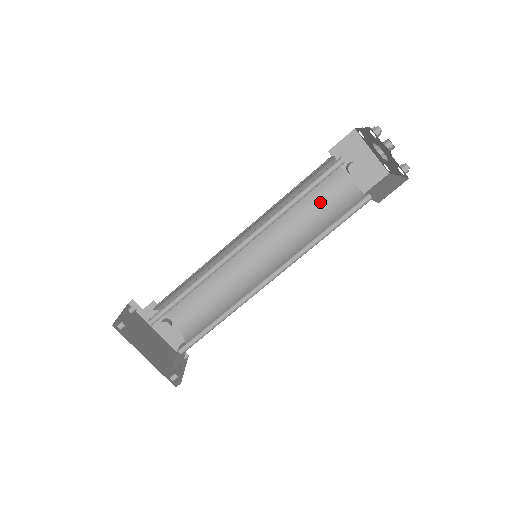
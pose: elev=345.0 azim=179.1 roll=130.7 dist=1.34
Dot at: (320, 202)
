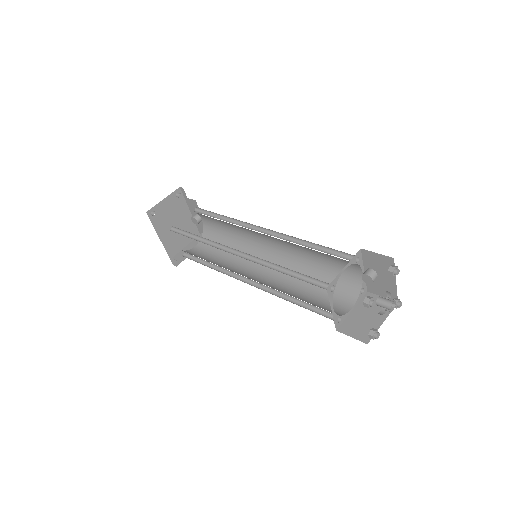
Dot at: (331, 266)
